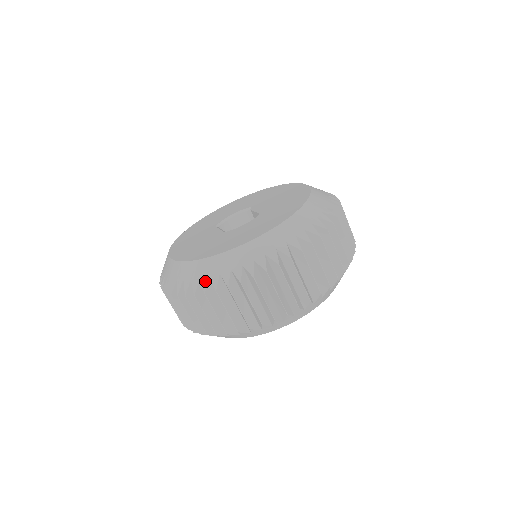
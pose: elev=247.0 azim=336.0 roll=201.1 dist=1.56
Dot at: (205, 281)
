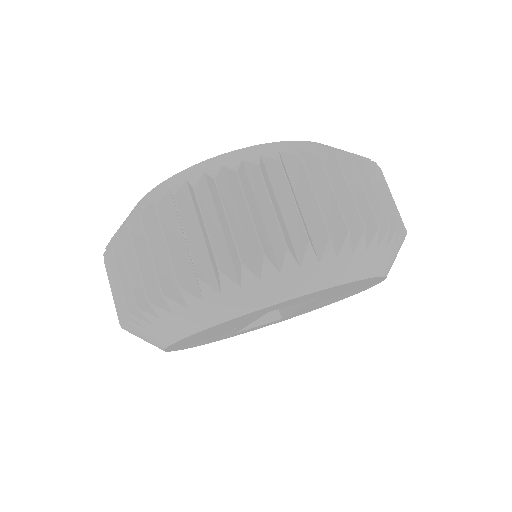
Dot at: (162, 194)
